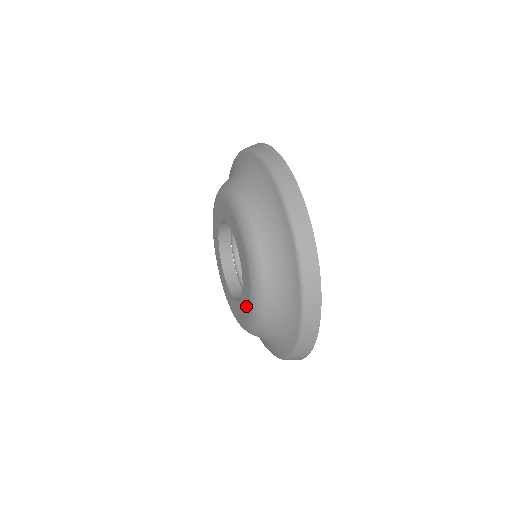
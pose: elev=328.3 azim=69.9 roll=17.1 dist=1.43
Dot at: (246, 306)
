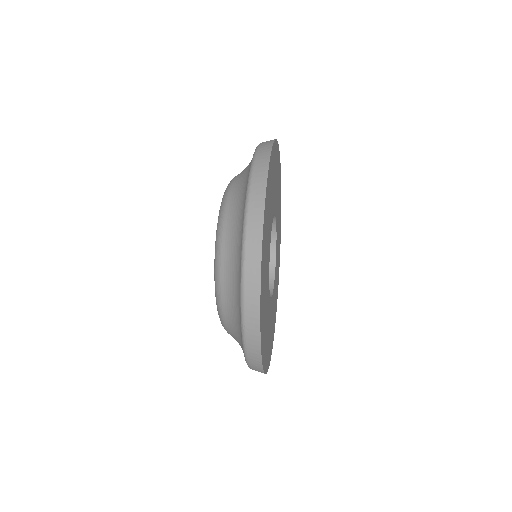
Dot at: occluded
